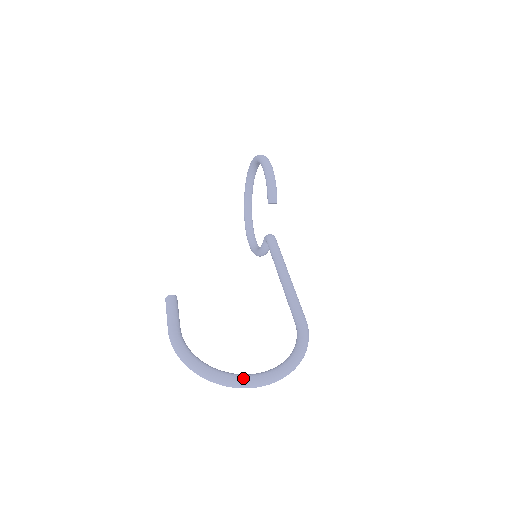
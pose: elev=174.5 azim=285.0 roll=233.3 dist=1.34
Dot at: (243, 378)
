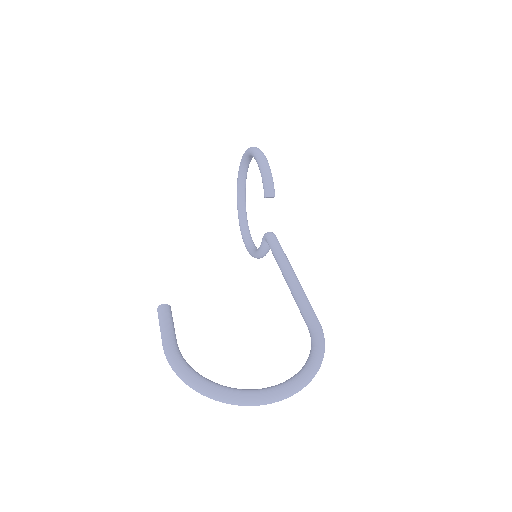
Dot at: (254, 394)
